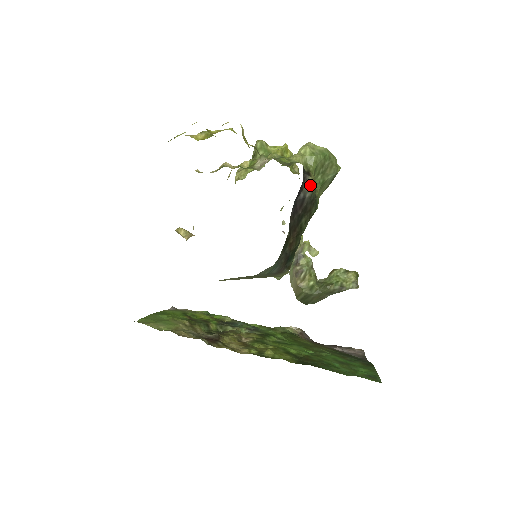
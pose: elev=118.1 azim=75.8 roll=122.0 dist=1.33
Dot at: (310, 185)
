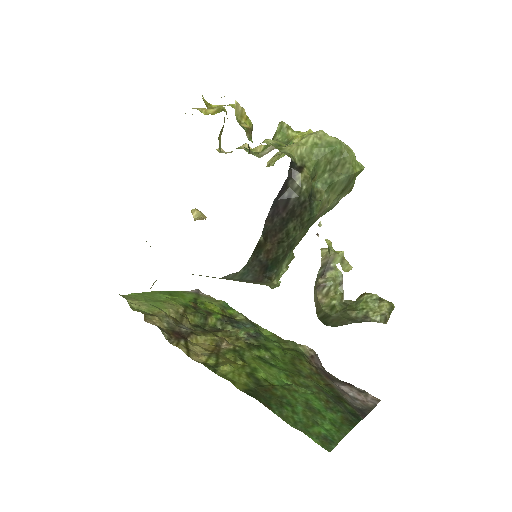
Dot at: (298, 184)
